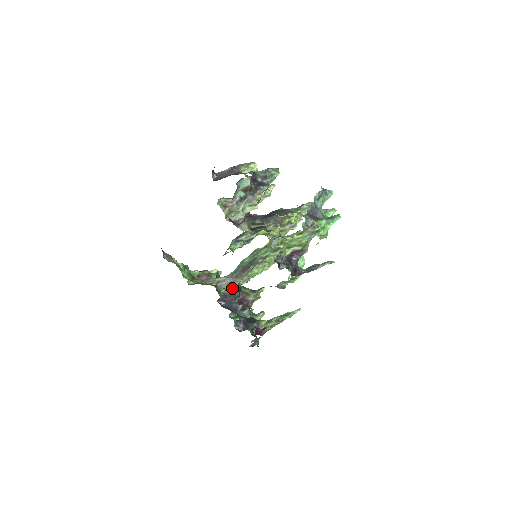
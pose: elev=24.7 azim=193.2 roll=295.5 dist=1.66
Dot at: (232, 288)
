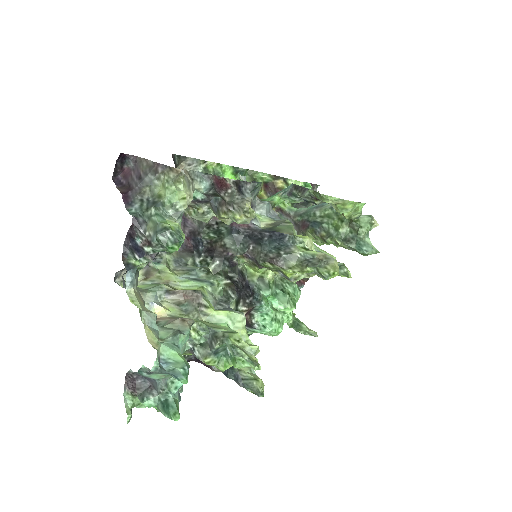
Dot at: occluded
